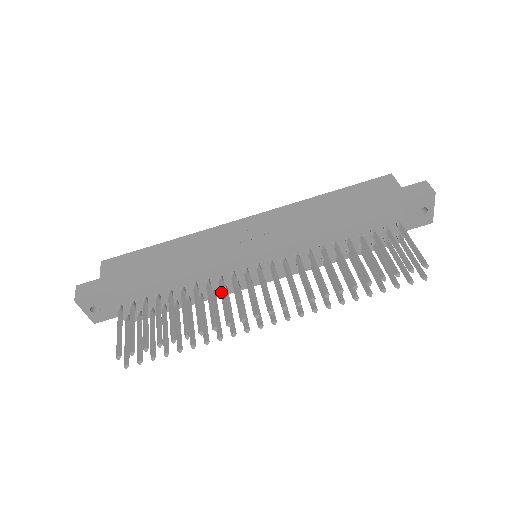
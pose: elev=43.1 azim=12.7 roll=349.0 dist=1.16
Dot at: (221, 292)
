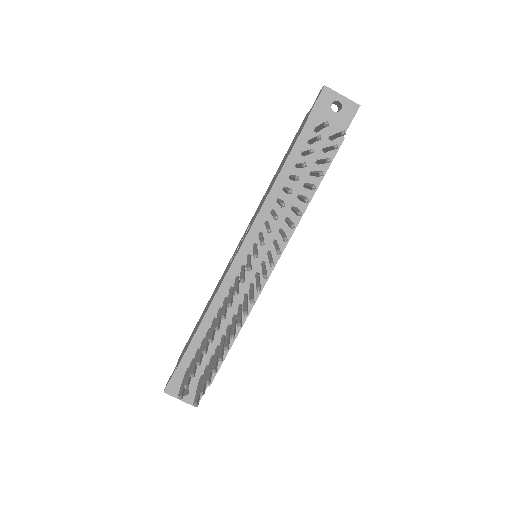
Dot at: occluded
